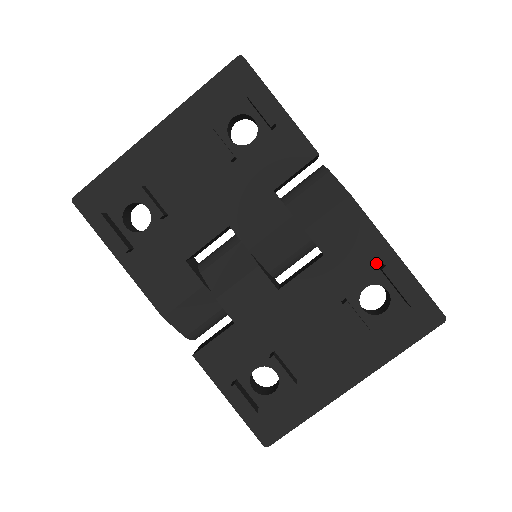
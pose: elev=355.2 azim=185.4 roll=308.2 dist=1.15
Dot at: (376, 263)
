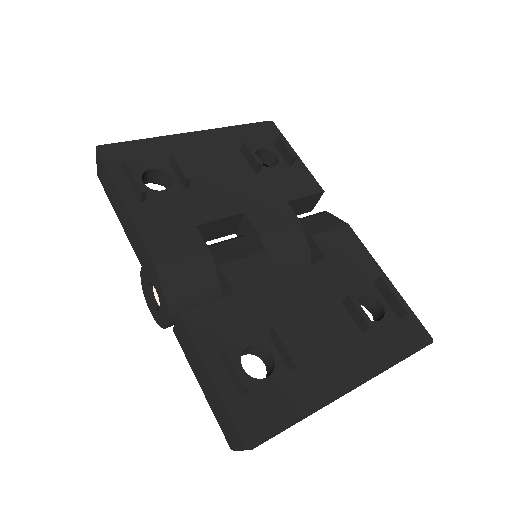
Dot at: (370, 278)
